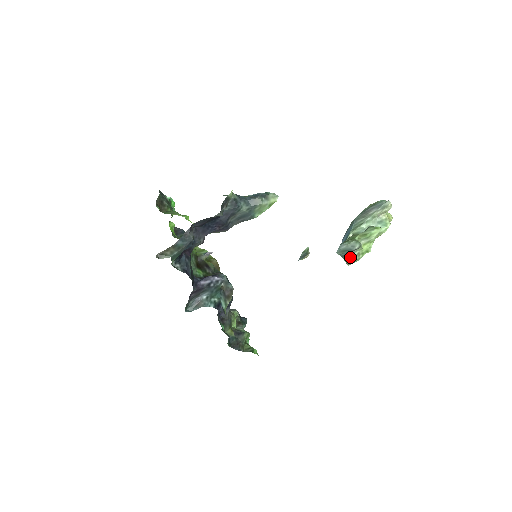
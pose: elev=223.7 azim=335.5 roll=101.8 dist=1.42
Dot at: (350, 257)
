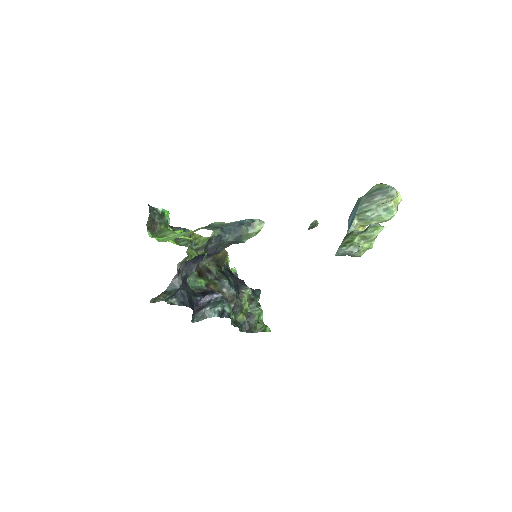
Dot at: (351, 255)
